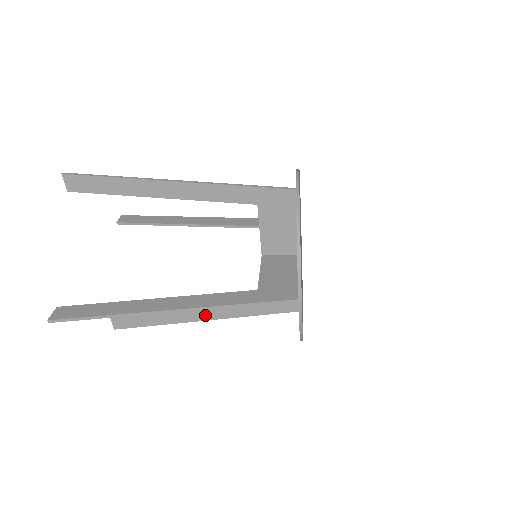
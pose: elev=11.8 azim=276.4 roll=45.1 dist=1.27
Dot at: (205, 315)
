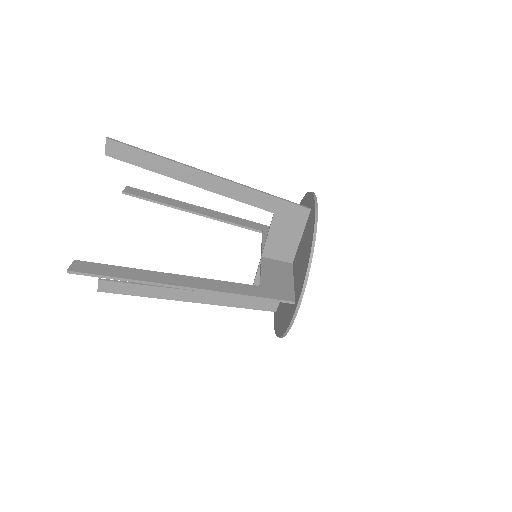
Dot at: (191, 297)
